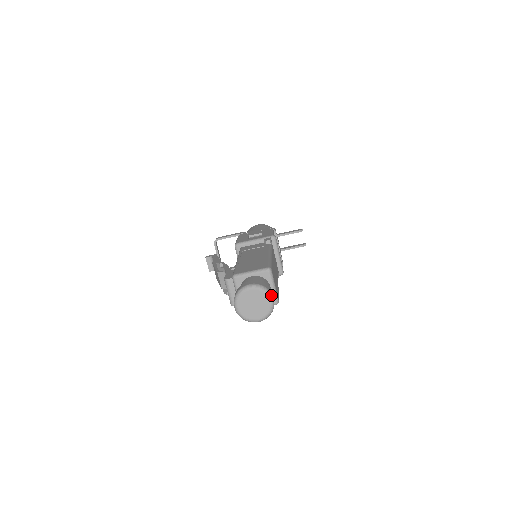
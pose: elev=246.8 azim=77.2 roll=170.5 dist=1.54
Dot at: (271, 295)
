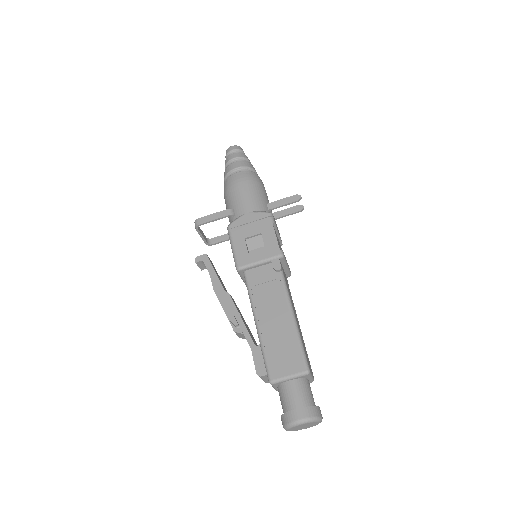
Dot at: (321, 419)
